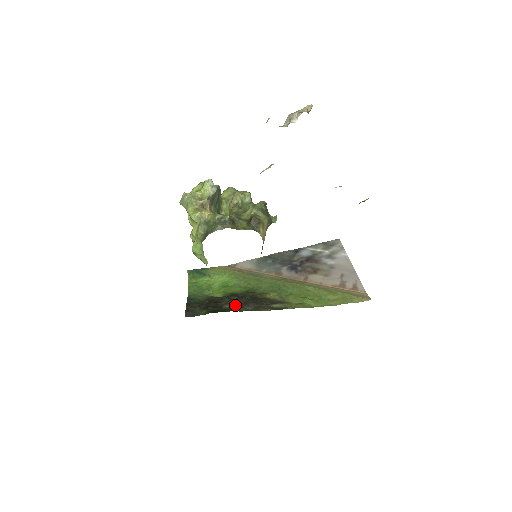
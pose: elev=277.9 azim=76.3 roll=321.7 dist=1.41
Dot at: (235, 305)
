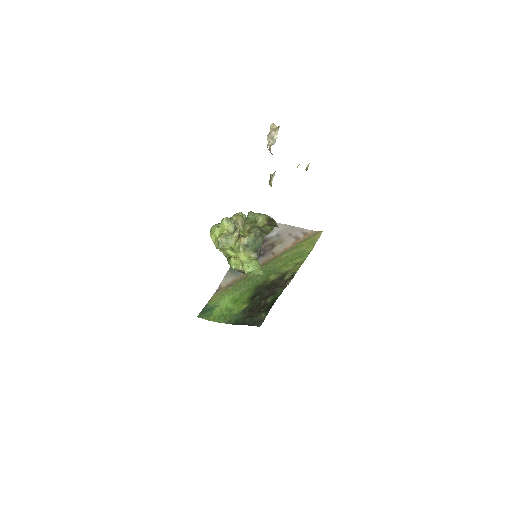
Dot at: (271, 296)
